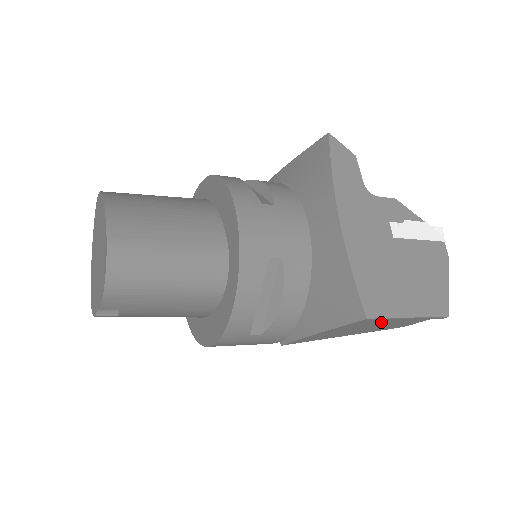
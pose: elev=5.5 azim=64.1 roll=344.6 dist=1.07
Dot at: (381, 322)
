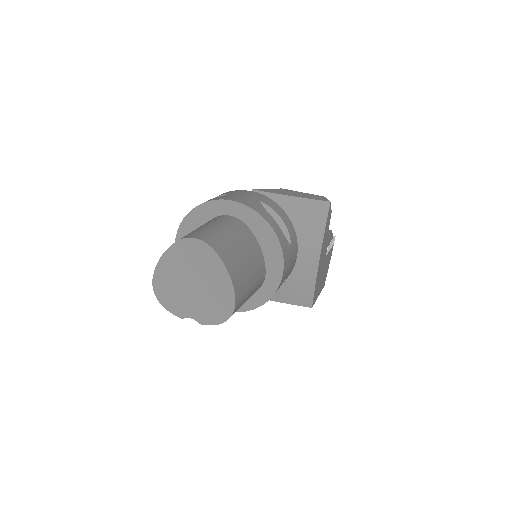
Dot at: occluded
